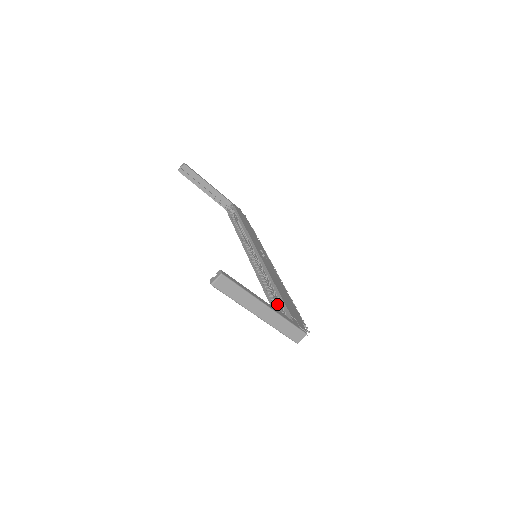
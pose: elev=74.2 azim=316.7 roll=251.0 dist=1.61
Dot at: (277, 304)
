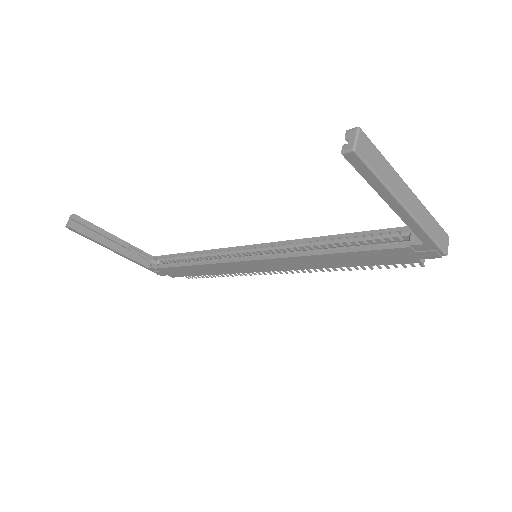
Dot at: (366, 245)
